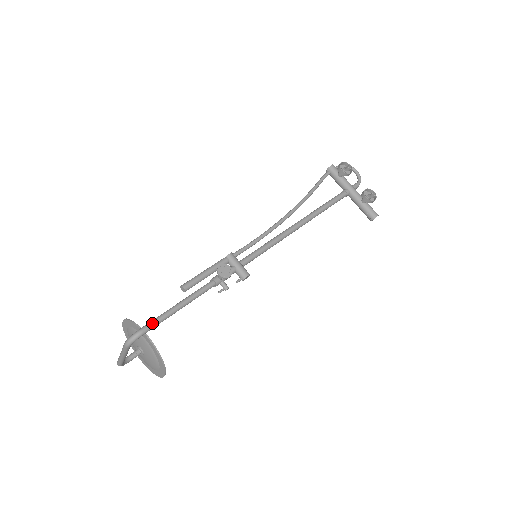
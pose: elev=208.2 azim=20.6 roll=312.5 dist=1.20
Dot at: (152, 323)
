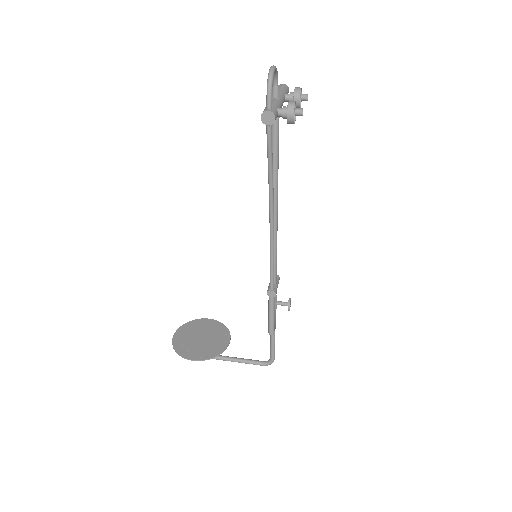
Dot at: occluded
